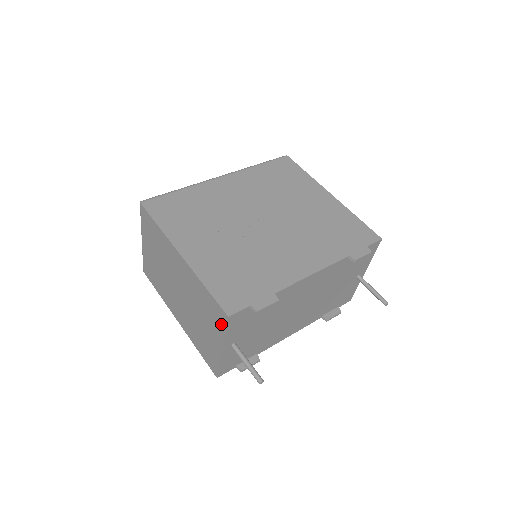
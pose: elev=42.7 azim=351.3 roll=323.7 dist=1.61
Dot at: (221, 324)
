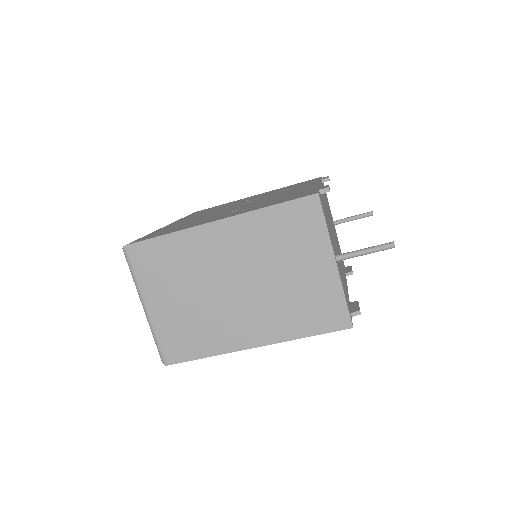
Dot at: (315, 222)
